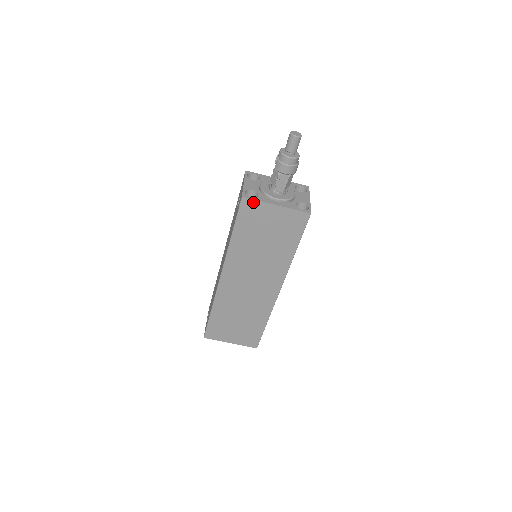
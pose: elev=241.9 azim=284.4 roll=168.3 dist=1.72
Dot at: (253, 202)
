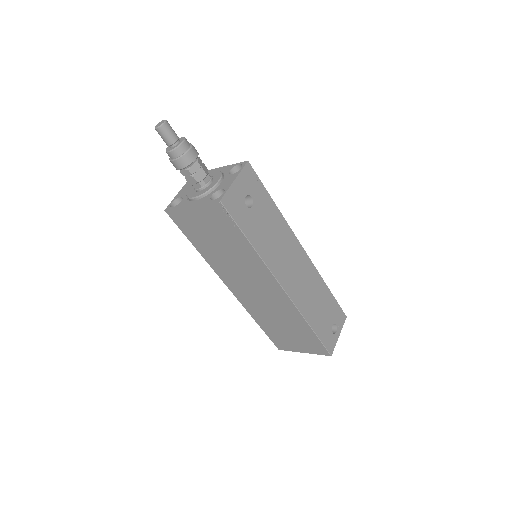
Dot at: (175, 211)
